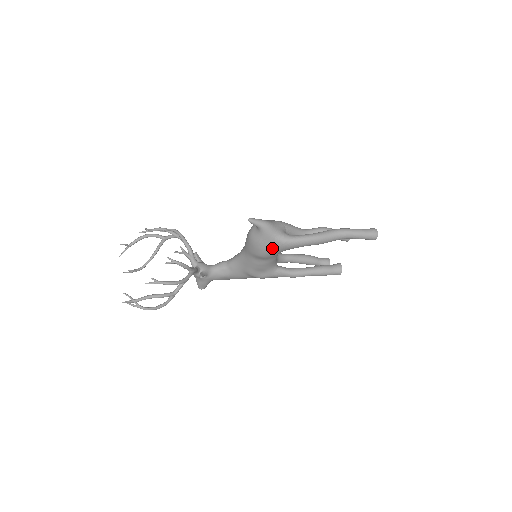
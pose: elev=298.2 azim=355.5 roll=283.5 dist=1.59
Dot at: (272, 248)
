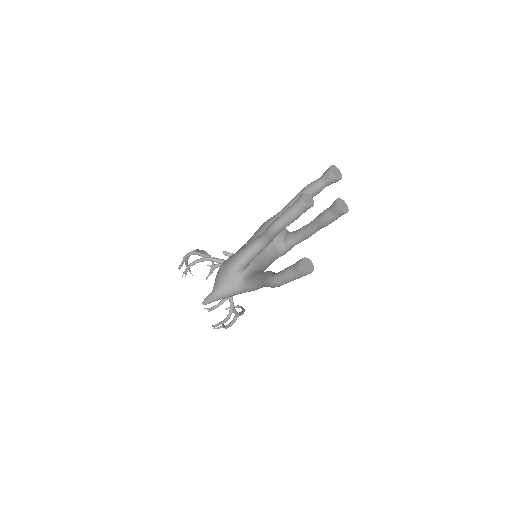
Dot at: occluded
